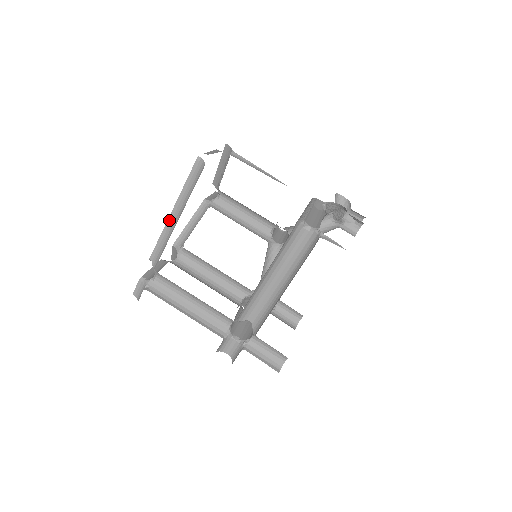
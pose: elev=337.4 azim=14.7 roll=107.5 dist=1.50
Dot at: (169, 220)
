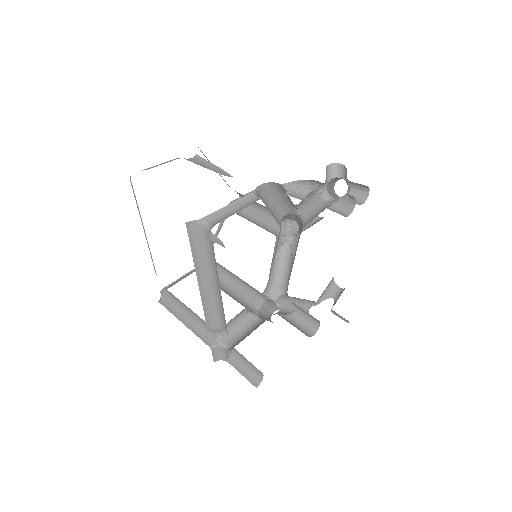
Dot at: (146, 237)
